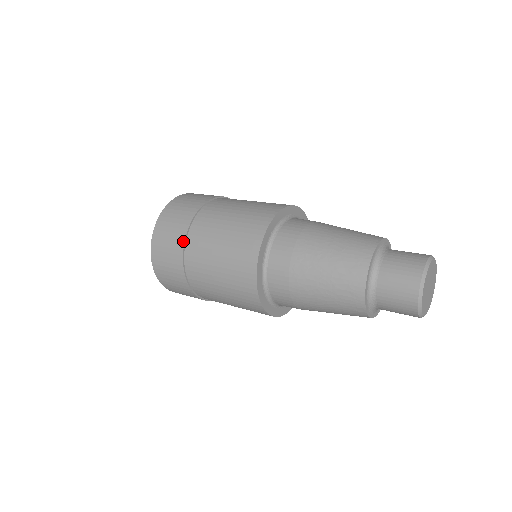
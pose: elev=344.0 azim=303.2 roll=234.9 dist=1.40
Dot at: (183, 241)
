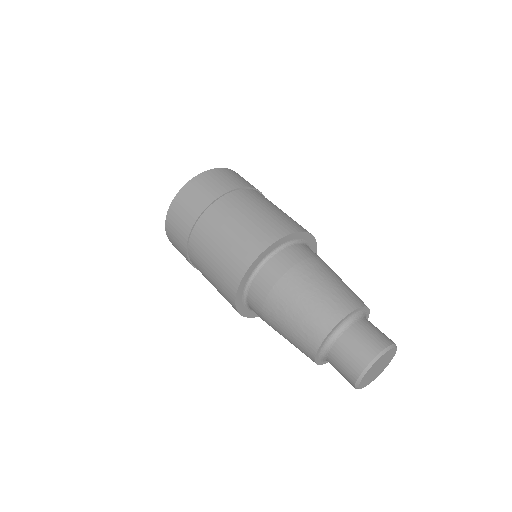
Dot at: (187, 237)
